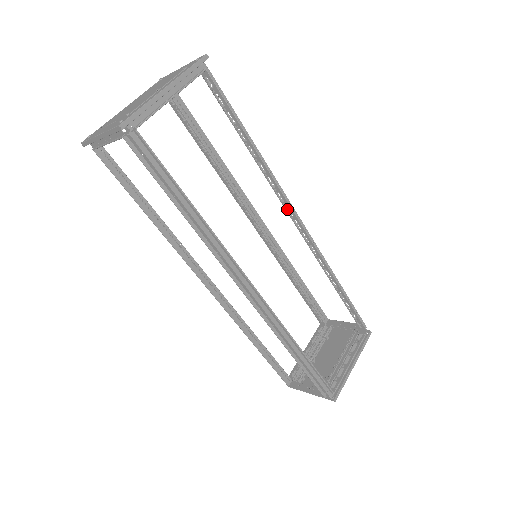
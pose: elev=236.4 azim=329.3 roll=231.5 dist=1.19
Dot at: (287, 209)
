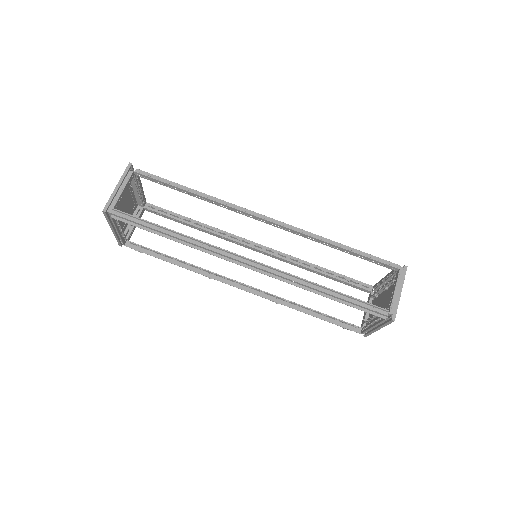
Dot at: (244, 245)
